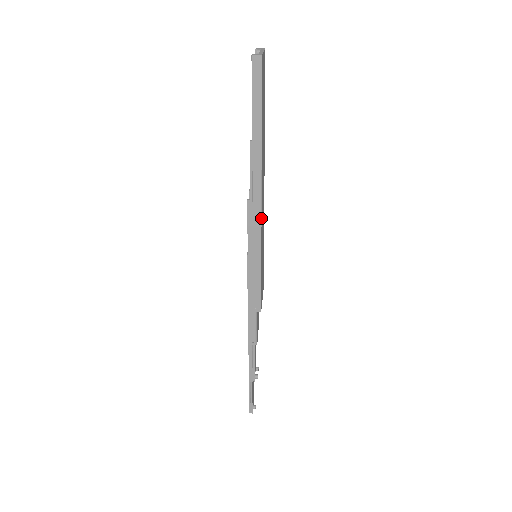
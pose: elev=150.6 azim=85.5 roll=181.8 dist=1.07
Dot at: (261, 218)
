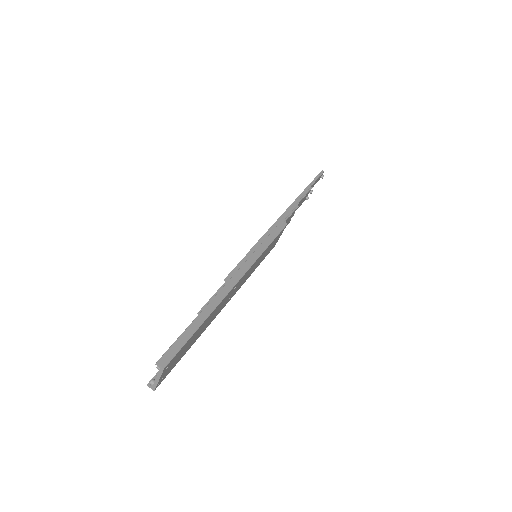
Dot at: occluded
